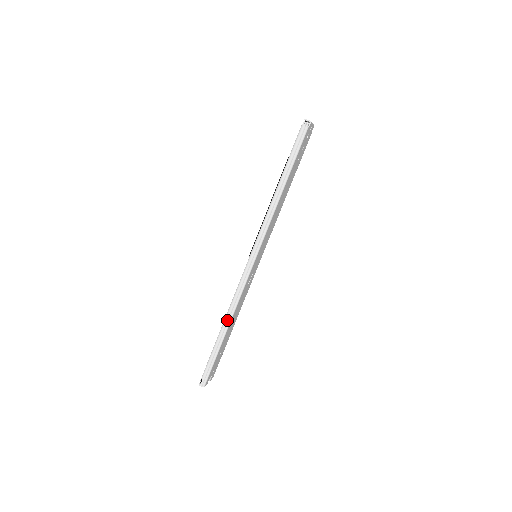
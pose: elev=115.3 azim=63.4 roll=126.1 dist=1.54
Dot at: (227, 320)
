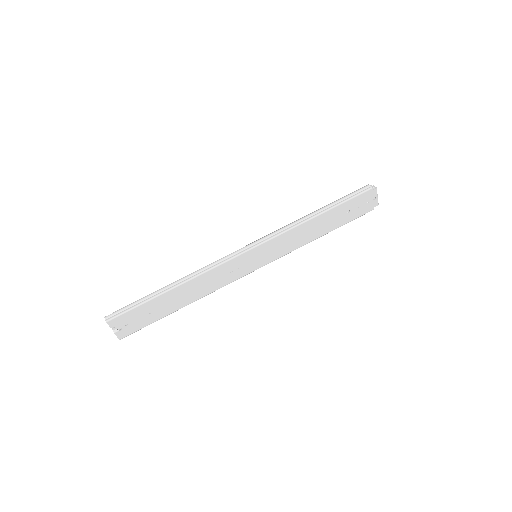
Dot at: (185, 278)
